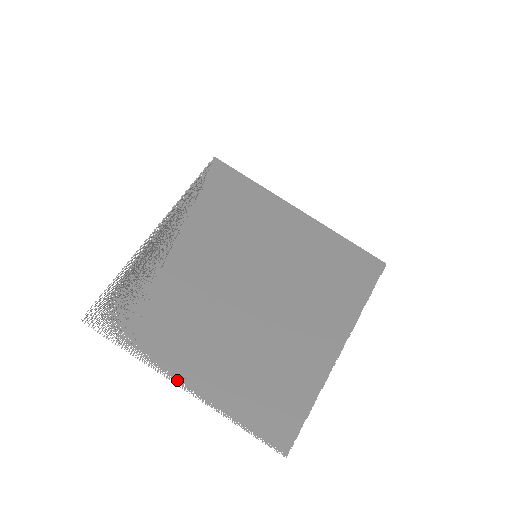
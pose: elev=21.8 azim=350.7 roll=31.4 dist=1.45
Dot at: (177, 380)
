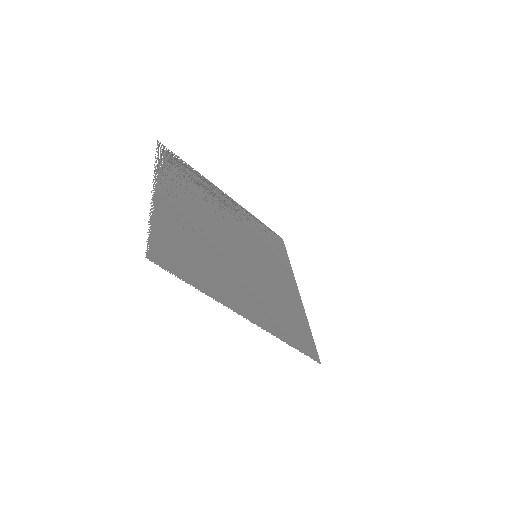
Dot at: (156, 185)
